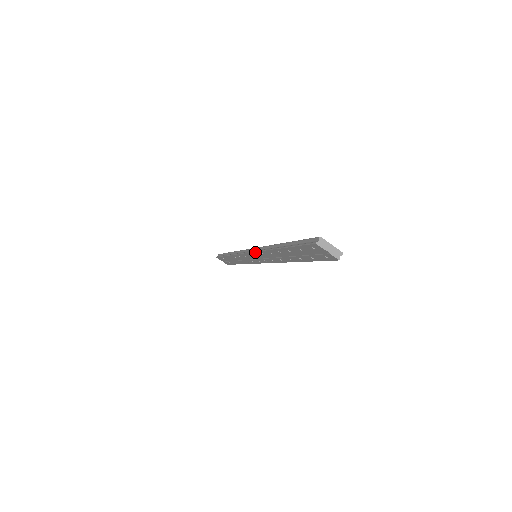
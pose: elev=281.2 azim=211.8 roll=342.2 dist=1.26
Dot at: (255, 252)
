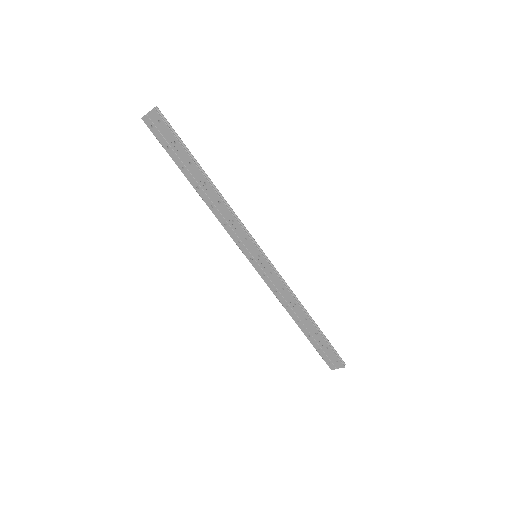
Dot at: (232, 238)
